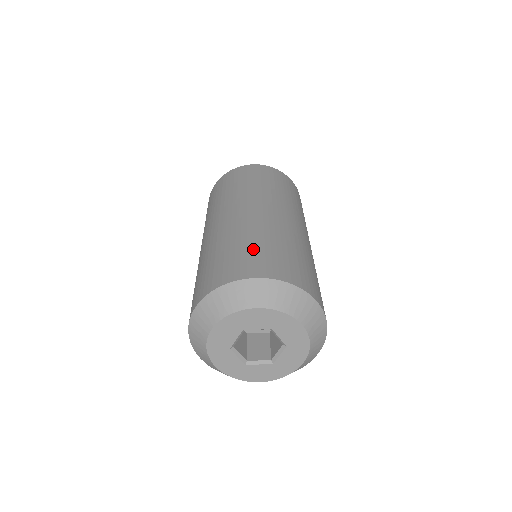
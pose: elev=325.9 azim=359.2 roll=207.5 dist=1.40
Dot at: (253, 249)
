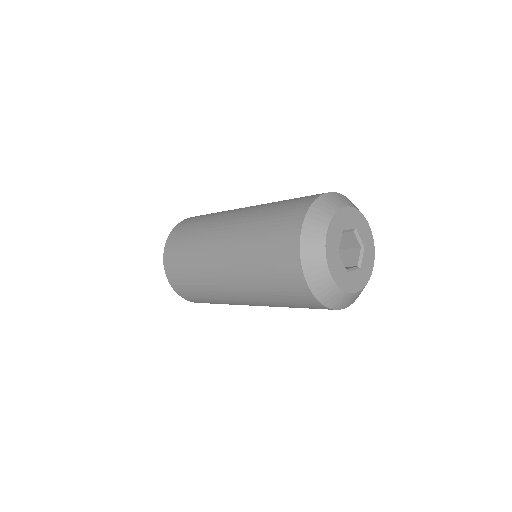
Dot at: occluded
